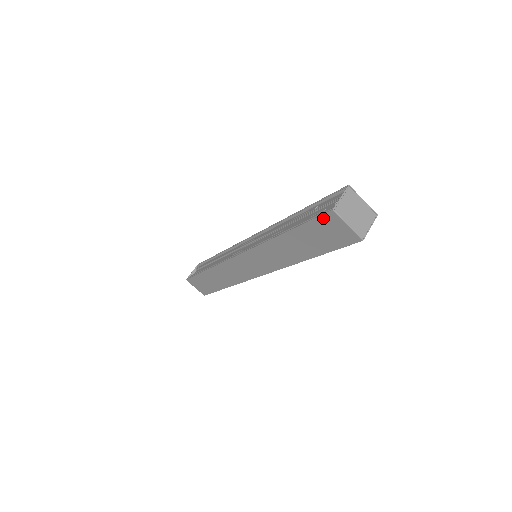
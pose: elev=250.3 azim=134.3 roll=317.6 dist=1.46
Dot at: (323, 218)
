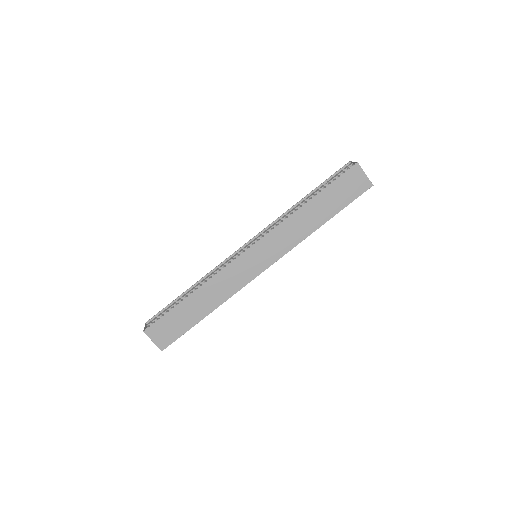
Dot at: (349, 172)
